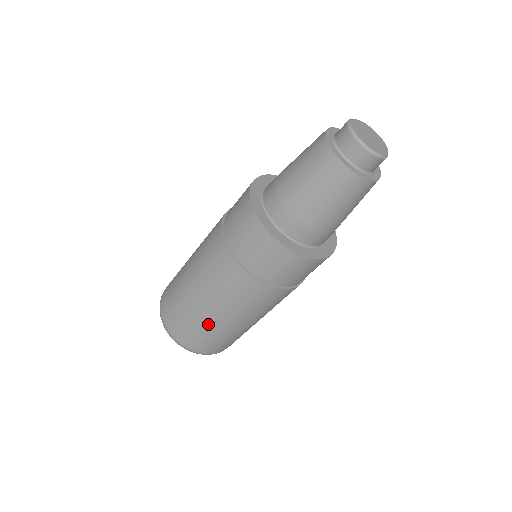
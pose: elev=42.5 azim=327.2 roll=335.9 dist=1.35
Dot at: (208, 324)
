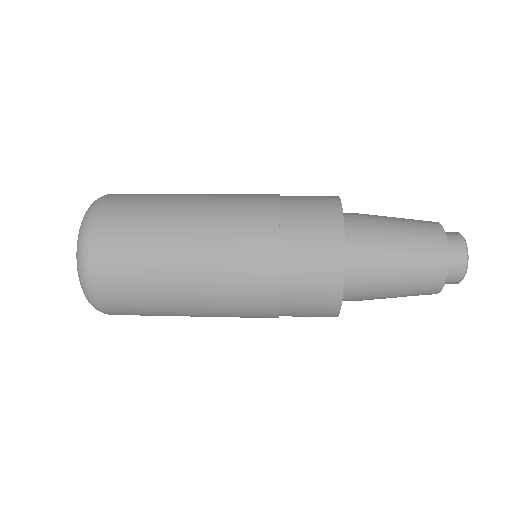
Dot at: occluded
